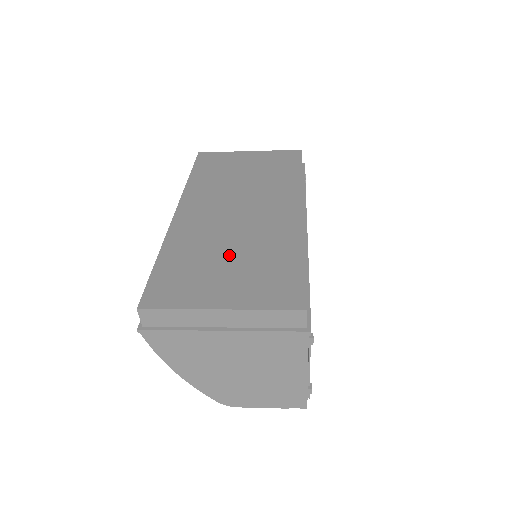
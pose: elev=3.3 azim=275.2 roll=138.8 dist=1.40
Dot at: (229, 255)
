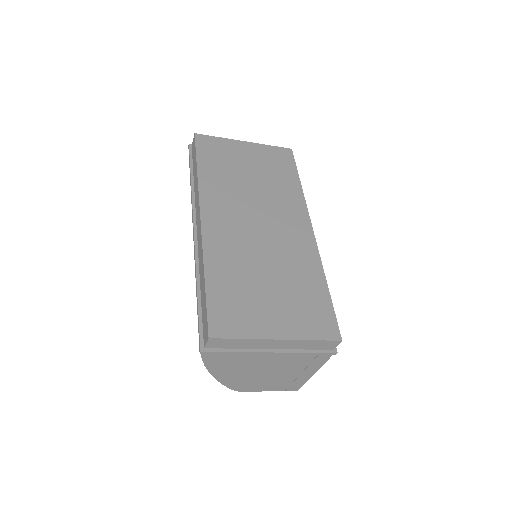
Dot at: (267, 279)
